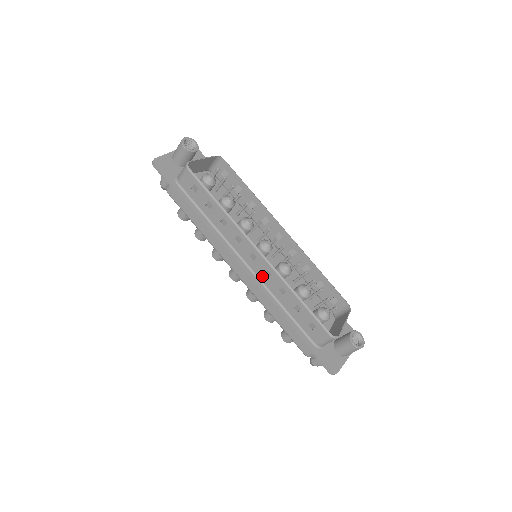
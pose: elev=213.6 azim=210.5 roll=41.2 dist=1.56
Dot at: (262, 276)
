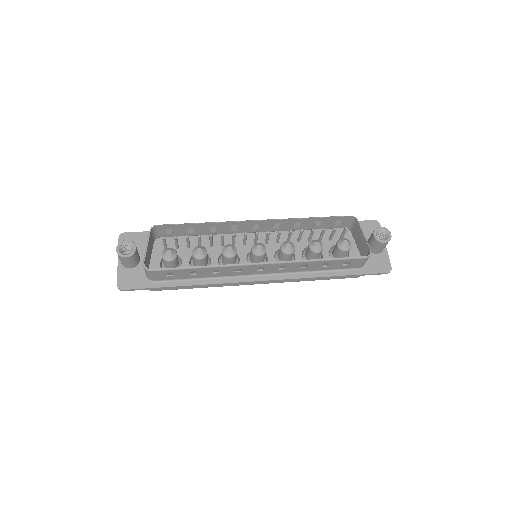
Dot at: (279, 271)
